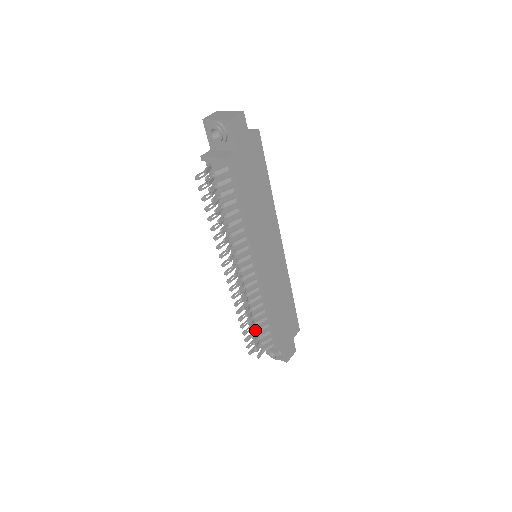
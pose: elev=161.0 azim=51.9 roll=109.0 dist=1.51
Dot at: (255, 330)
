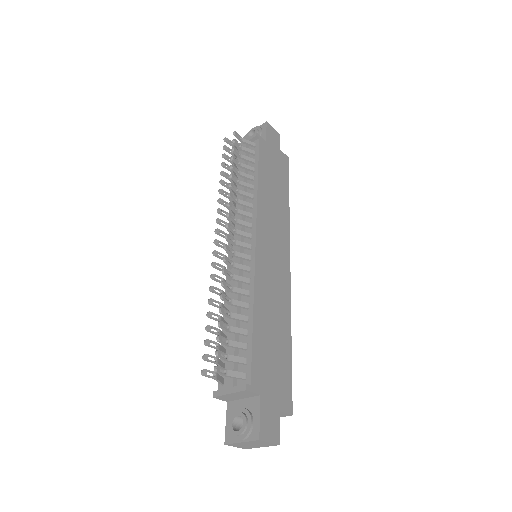
Dot at: (226, 325)
